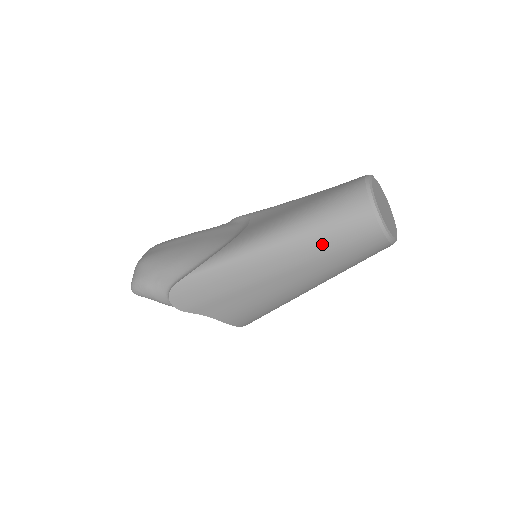
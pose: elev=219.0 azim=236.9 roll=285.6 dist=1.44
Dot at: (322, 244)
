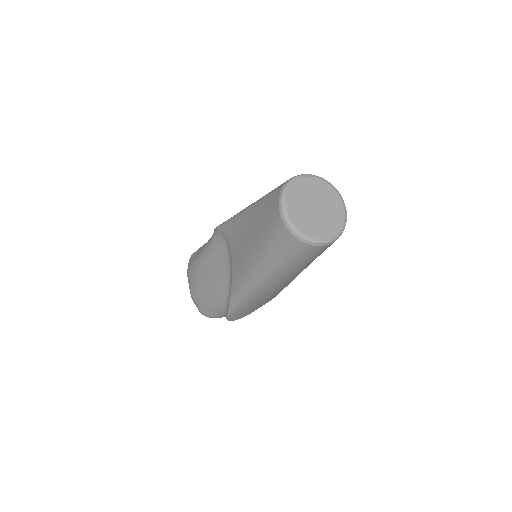
Dot at: (292, 270)
